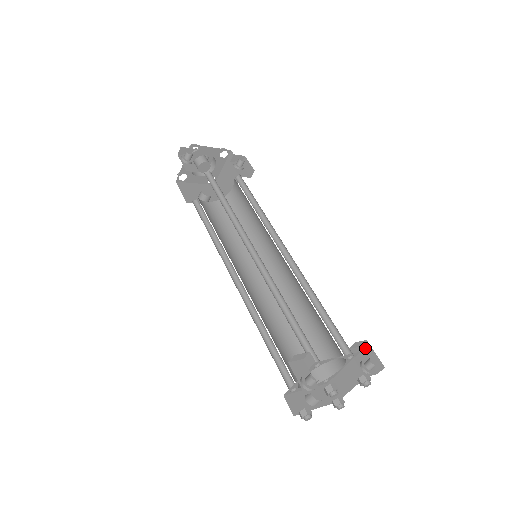
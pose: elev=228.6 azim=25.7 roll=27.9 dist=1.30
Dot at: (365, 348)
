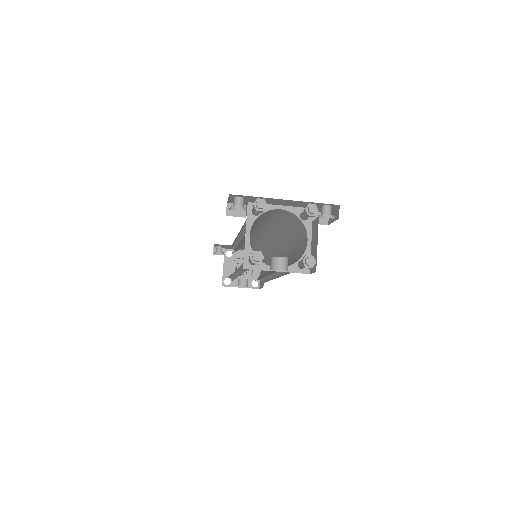
Dot at: (330, 219)
